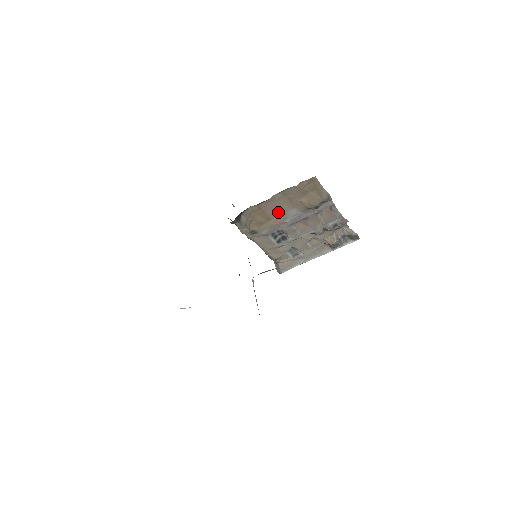
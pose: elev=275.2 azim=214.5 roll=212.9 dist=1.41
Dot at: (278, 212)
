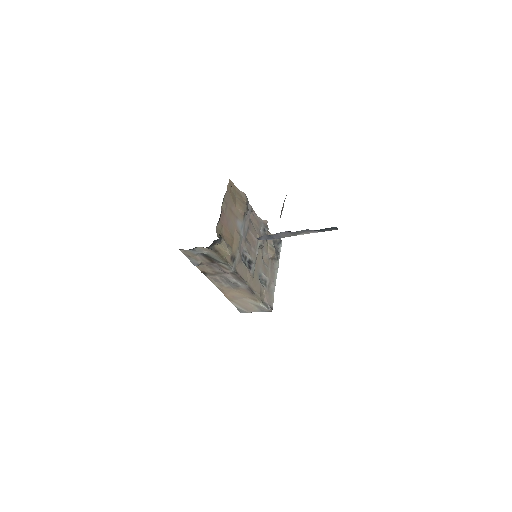
Dot at: (232, 227)
